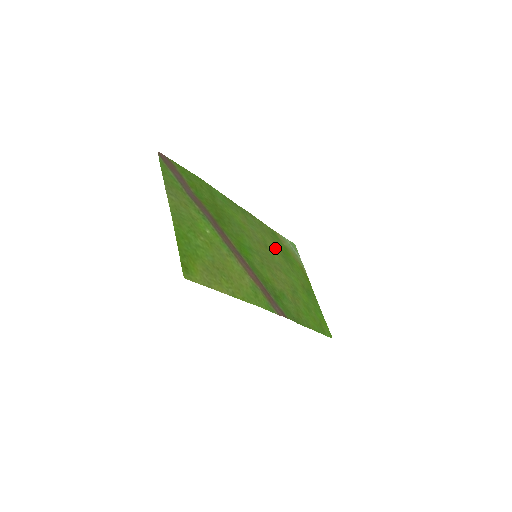
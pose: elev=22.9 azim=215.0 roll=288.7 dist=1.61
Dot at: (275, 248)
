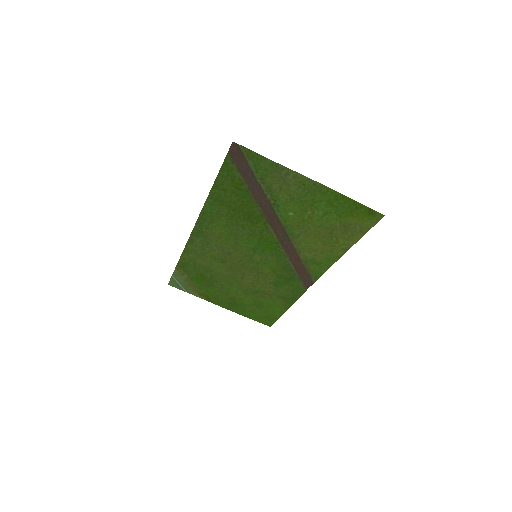
Dot at: (211, 269)
